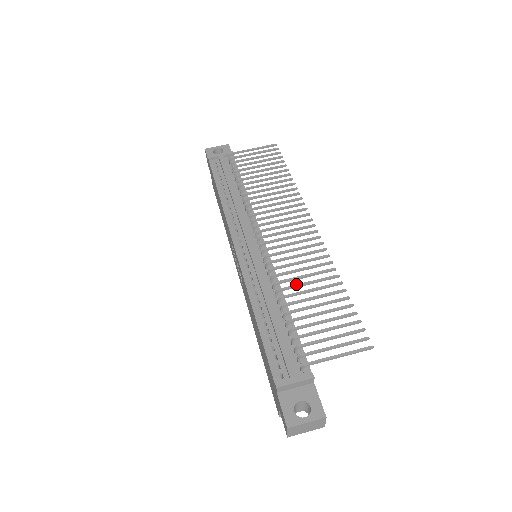
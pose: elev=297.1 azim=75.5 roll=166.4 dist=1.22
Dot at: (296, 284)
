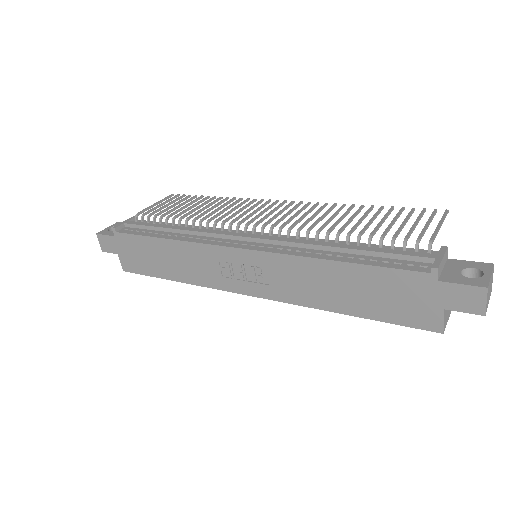
Dot at: occluded
